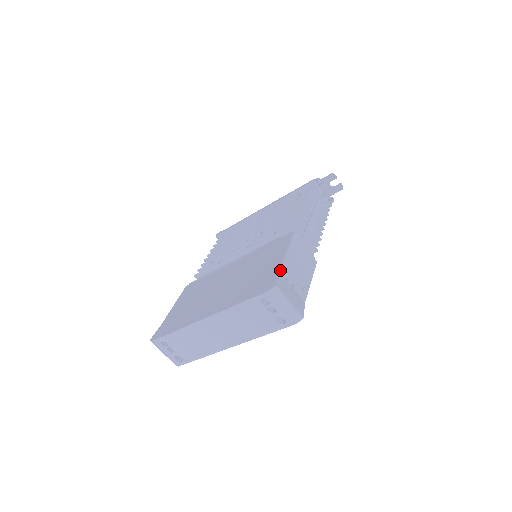
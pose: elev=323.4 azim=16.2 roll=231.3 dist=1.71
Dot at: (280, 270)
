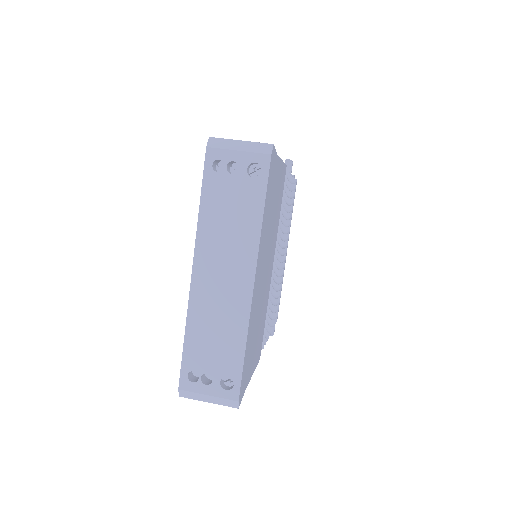
Dot at: occluded
